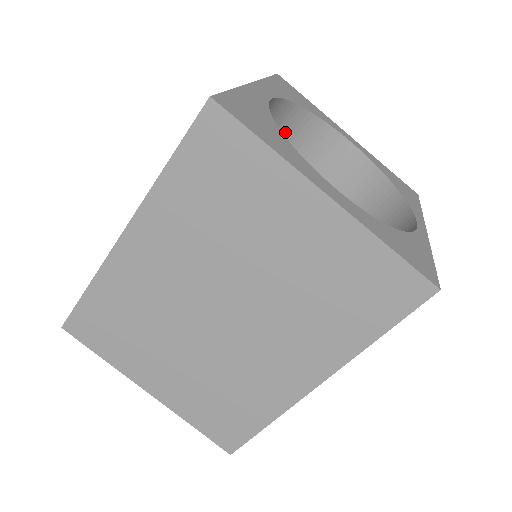
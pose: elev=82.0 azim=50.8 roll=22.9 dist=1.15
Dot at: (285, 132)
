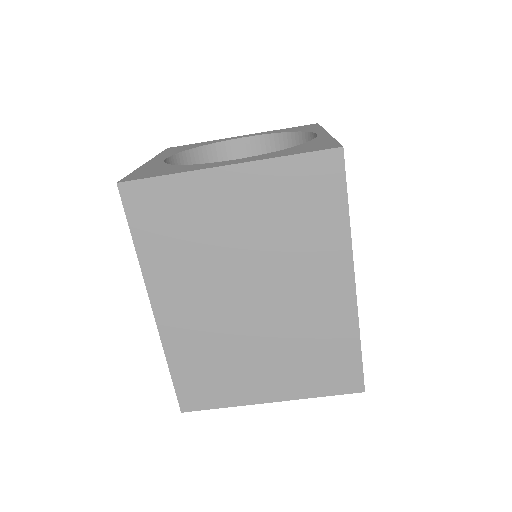
Dot at: occluded
